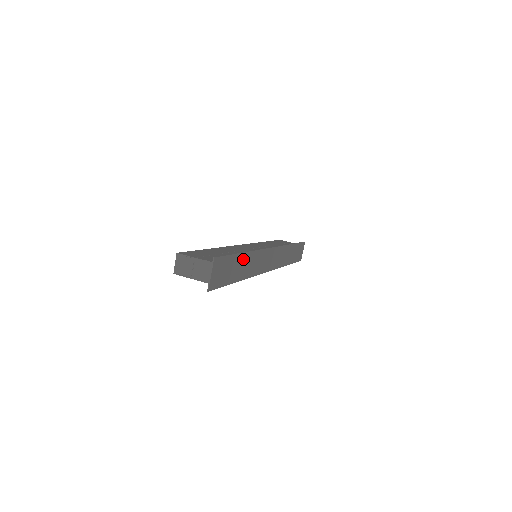
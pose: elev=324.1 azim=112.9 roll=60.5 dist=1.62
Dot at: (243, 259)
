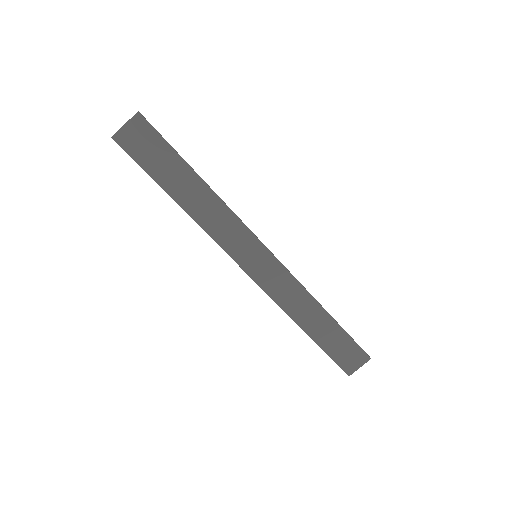
Dot at: (195, 183)
